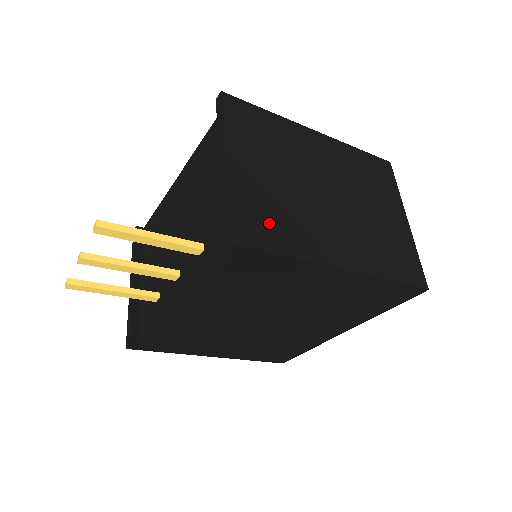
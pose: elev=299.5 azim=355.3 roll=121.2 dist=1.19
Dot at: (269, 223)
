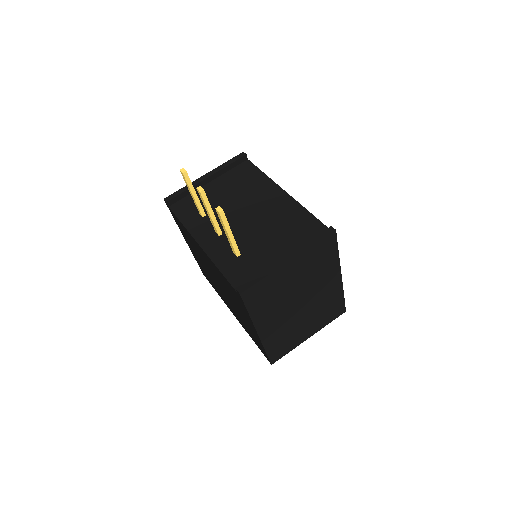
Dot at: (263, 298)
